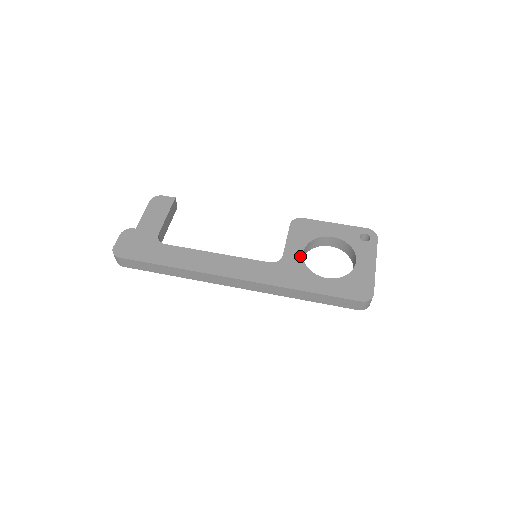
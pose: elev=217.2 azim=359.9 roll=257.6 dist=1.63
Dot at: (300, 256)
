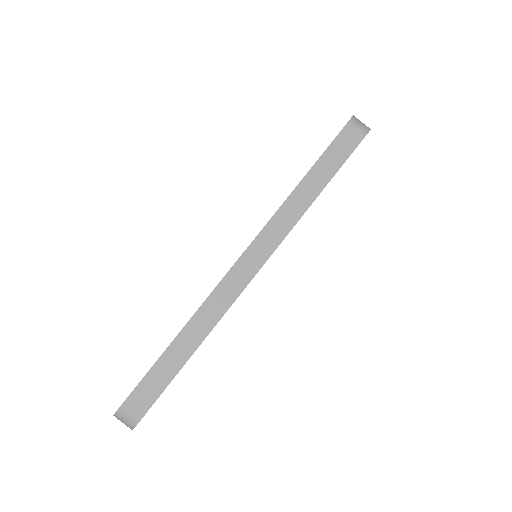
Dot at: occluded
